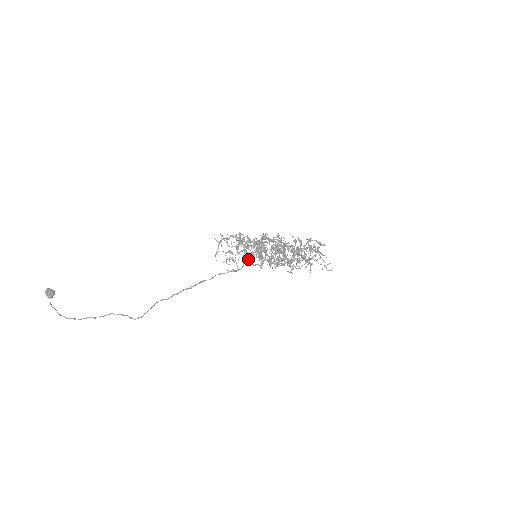
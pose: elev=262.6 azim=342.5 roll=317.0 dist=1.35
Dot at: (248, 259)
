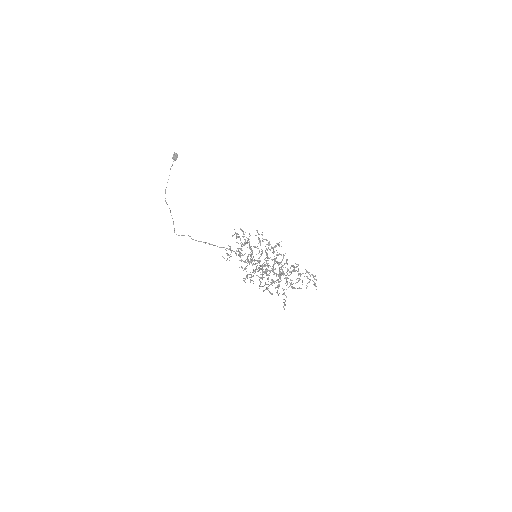
Dot at: occluded
